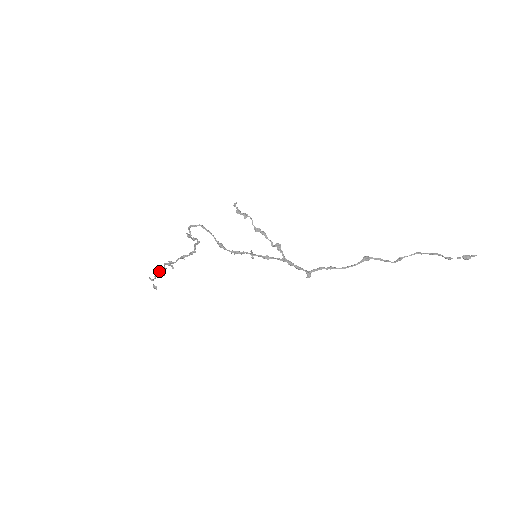
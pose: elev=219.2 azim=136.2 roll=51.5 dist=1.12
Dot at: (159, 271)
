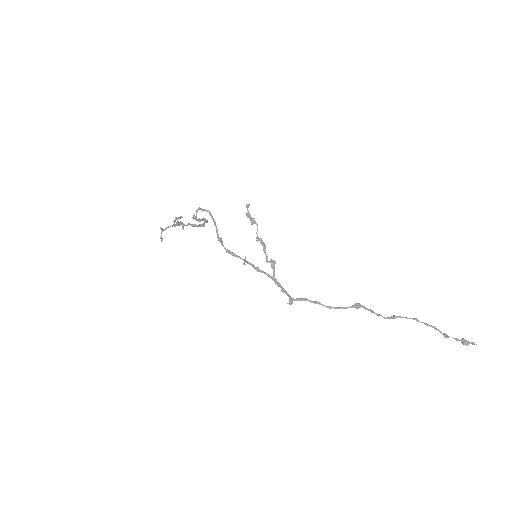
Dot at: (175, 221)
